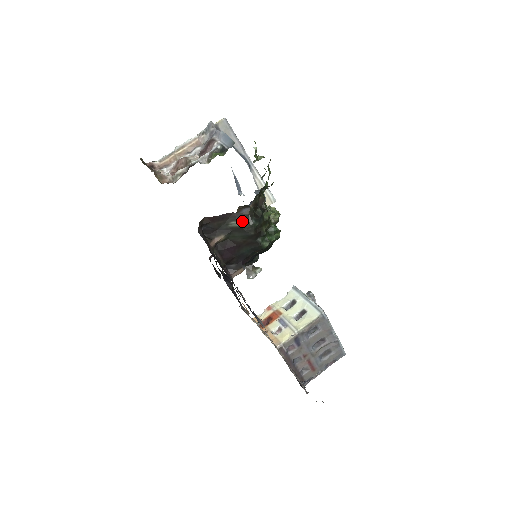
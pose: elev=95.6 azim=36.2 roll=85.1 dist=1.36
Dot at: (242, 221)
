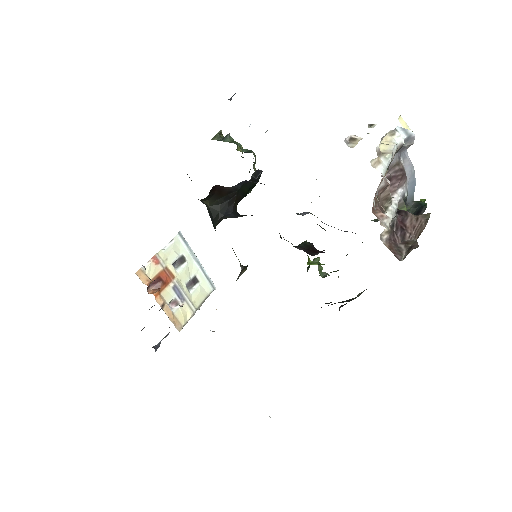
Dot at: (359, 294)
